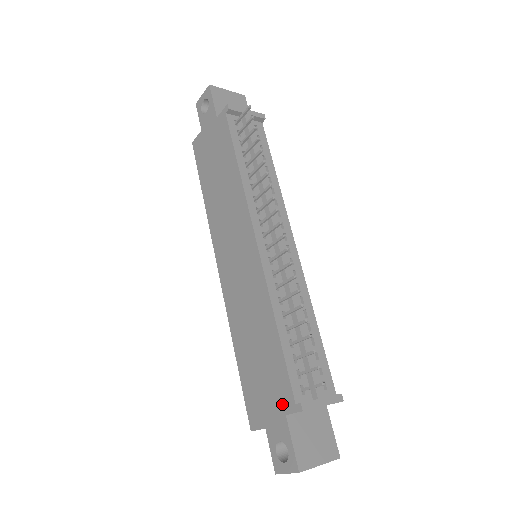
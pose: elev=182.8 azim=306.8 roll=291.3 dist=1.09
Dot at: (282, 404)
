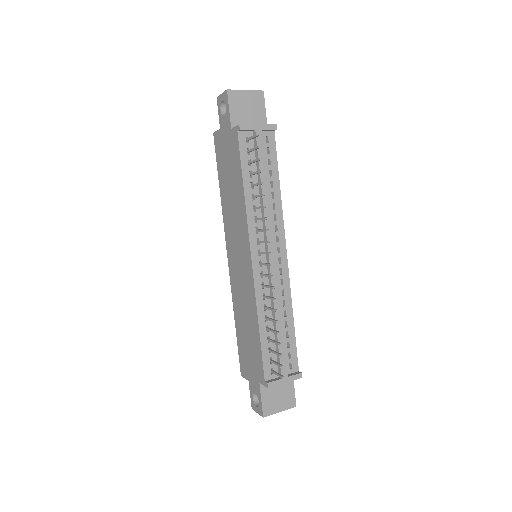
Dot at: (258, 375)
